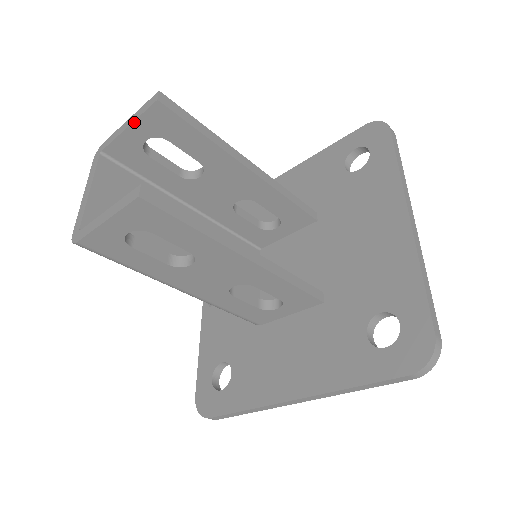
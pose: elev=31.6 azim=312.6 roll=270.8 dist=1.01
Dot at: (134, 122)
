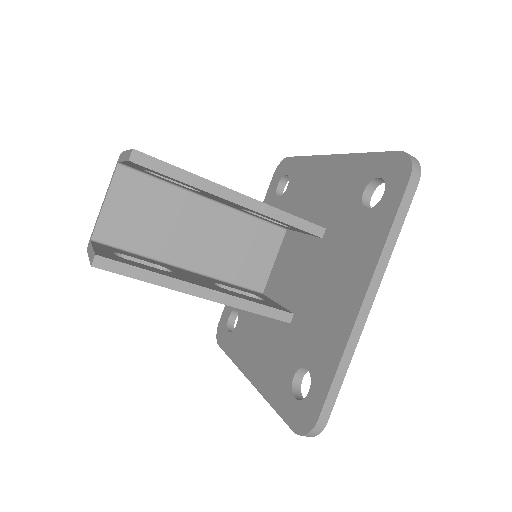
Dot at: (125, 161)
